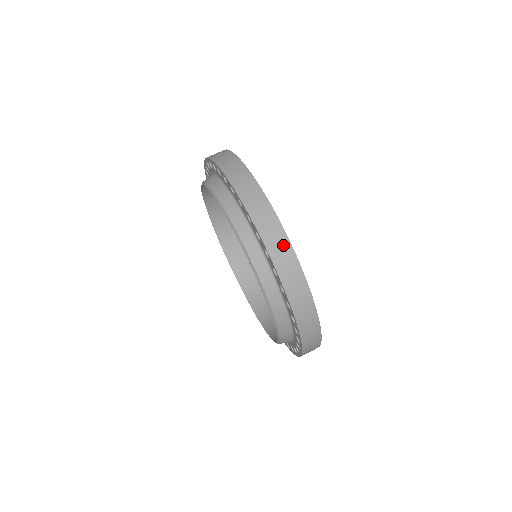
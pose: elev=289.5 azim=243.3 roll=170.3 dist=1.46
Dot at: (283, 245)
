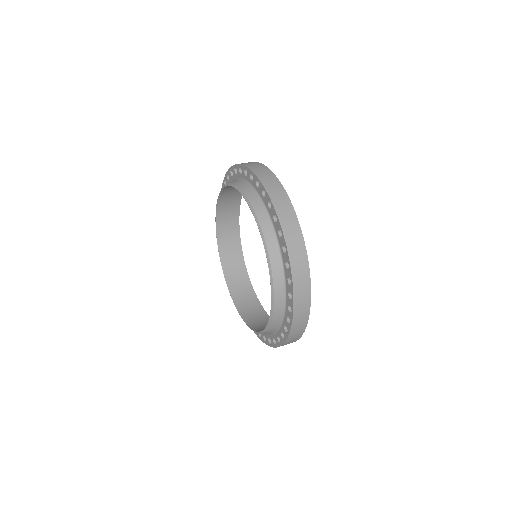
Dot at: (283, 198)
